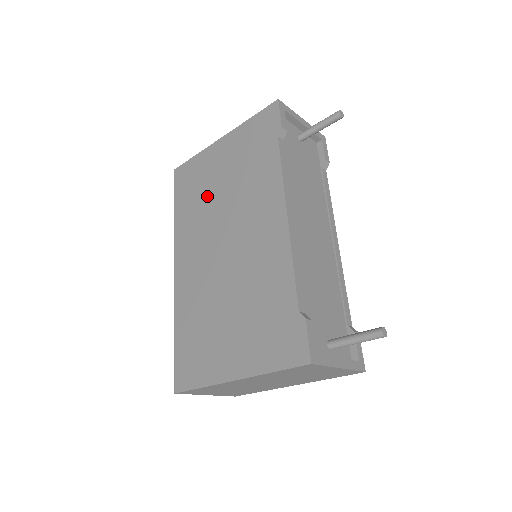
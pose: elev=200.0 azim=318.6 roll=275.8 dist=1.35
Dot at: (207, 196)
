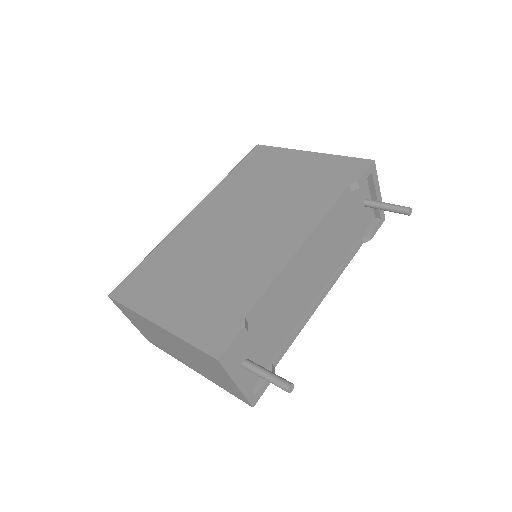
Dot at: (262, 182)
